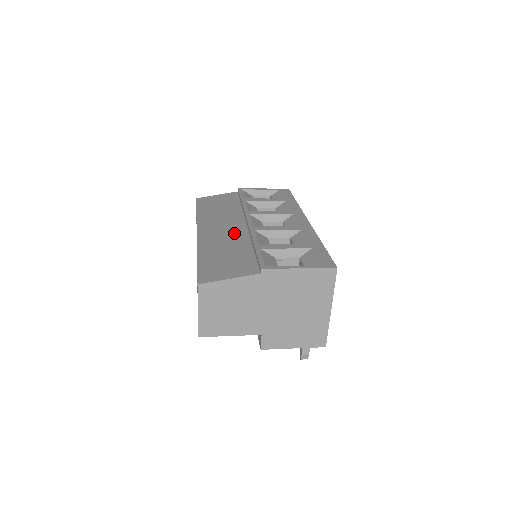
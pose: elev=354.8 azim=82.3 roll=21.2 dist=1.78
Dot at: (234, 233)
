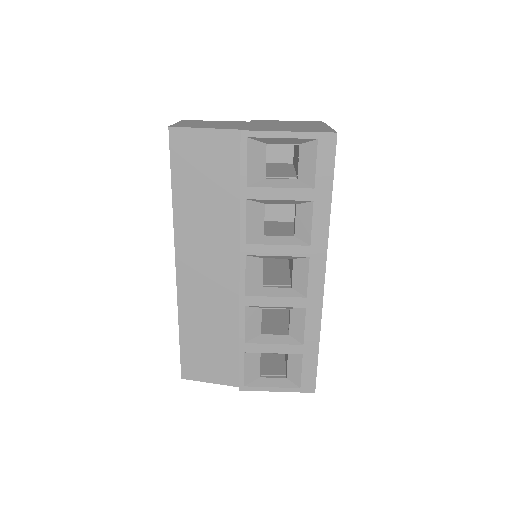
Dot at: (221, 293)
